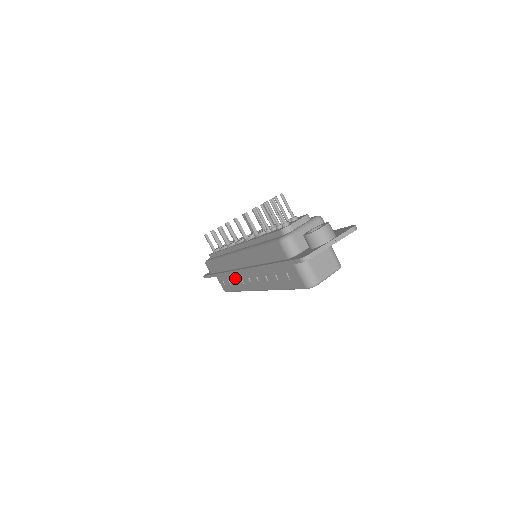
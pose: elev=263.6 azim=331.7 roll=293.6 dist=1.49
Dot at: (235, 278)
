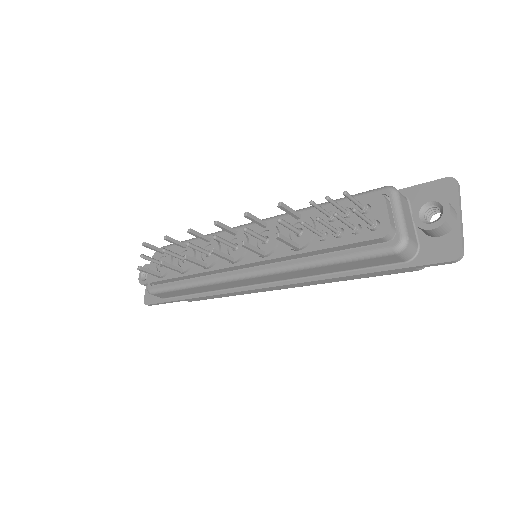
Dot at: occluded
